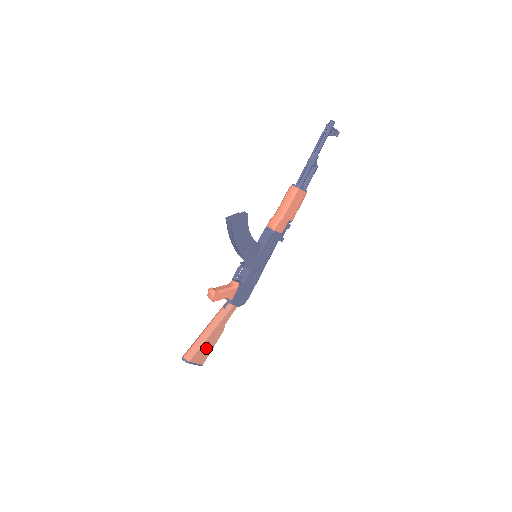
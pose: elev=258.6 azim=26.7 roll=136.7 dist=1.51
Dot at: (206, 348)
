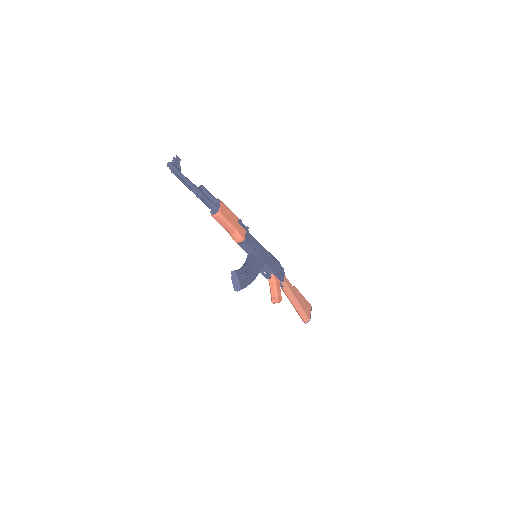
Dot at: (304, 304)
